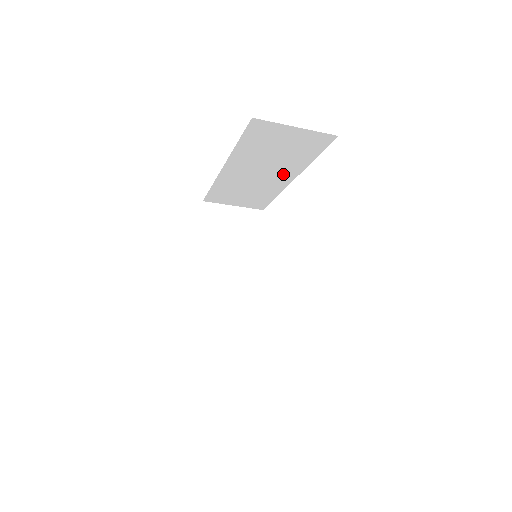
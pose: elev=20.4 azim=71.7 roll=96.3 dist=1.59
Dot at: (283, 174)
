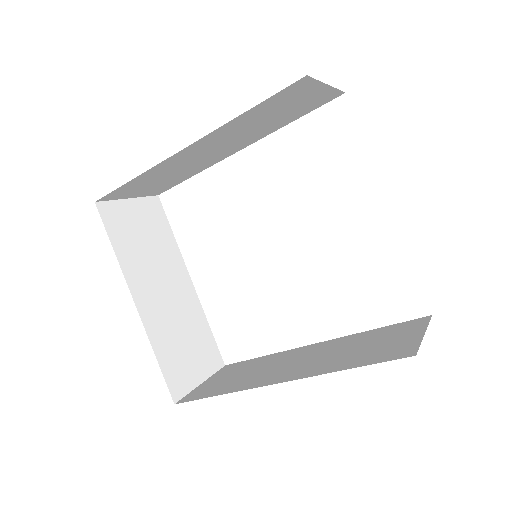
Dot at: (239, 145)
